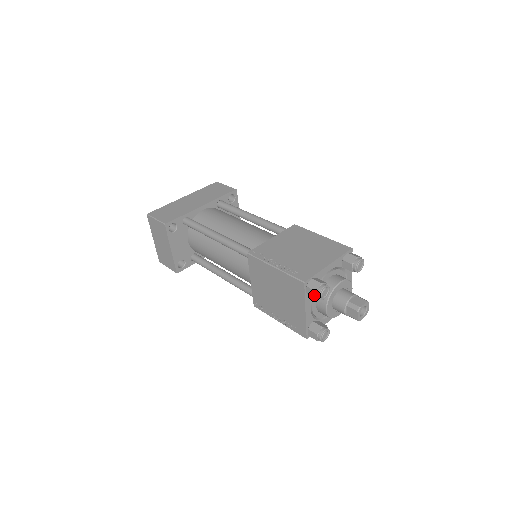
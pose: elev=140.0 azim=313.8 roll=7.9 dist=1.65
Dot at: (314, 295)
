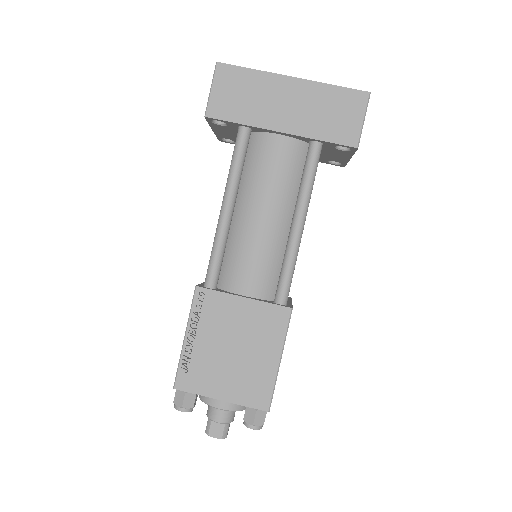
Dot at: (175, 398)
